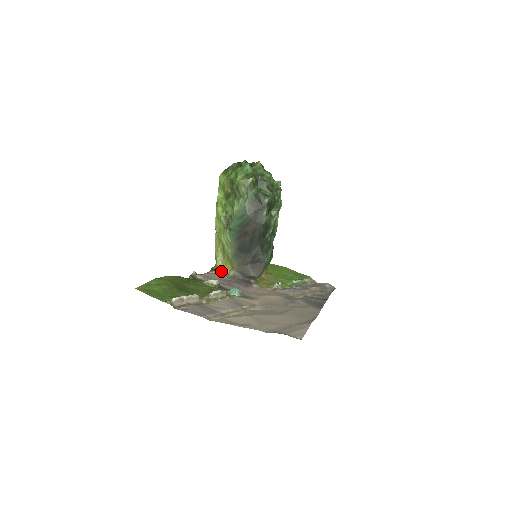
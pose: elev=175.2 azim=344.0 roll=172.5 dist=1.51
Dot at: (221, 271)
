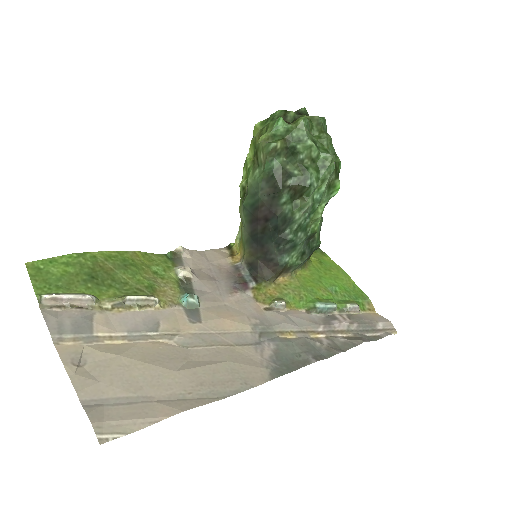
Dot at: (234, 253)
